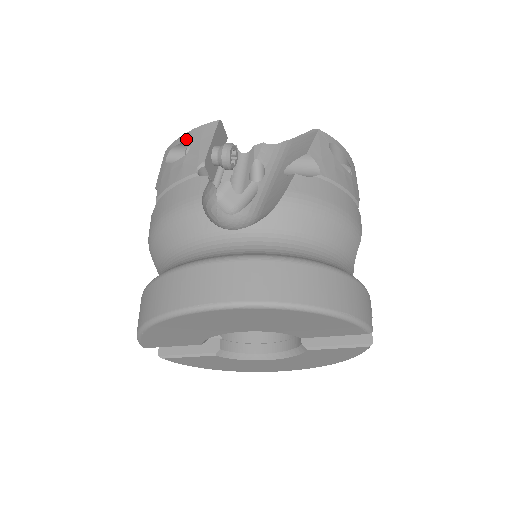
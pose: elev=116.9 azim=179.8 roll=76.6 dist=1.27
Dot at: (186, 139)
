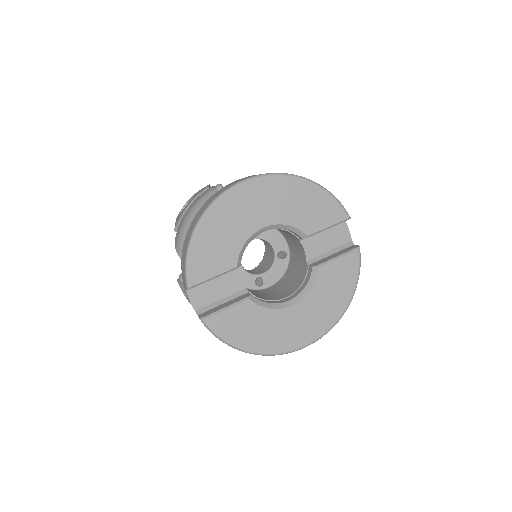
Dot at: (191, 198)
